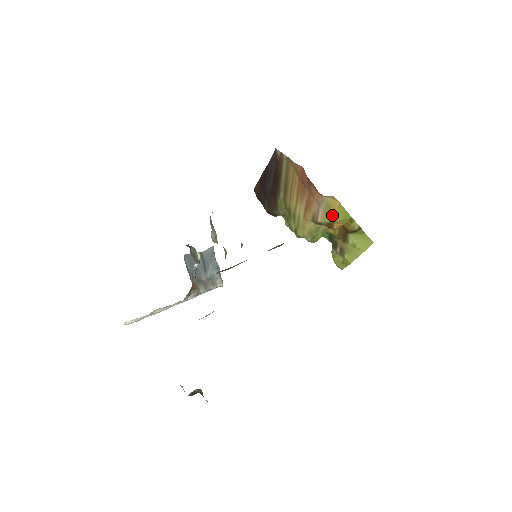
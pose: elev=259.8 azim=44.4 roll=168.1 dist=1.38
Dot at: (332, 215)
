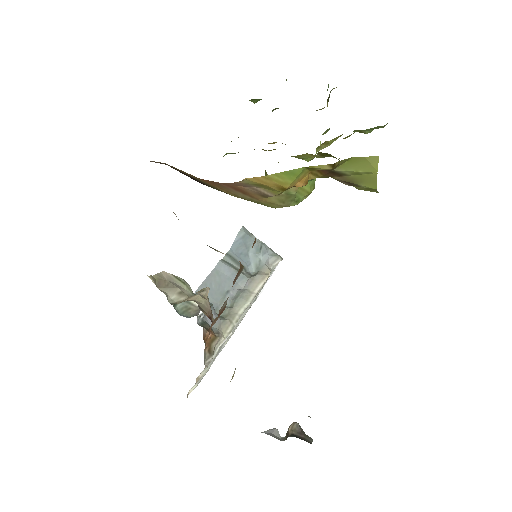
Dot at: (274, 187)
